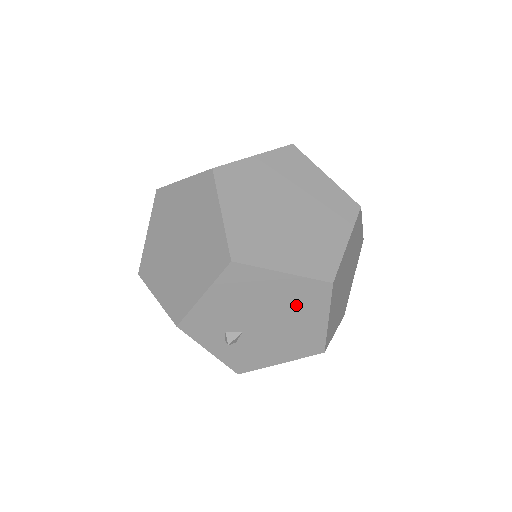
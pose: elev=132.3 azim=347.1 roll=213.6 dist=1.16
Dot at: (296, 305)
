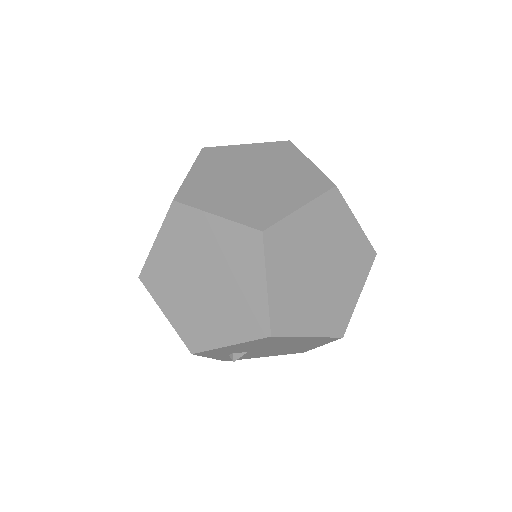
Dot at: (304, 344)
